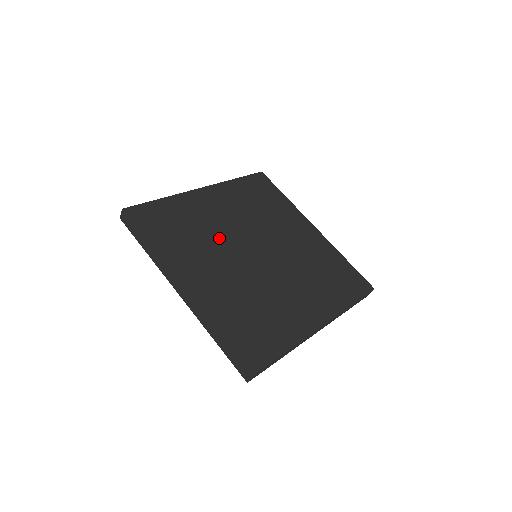
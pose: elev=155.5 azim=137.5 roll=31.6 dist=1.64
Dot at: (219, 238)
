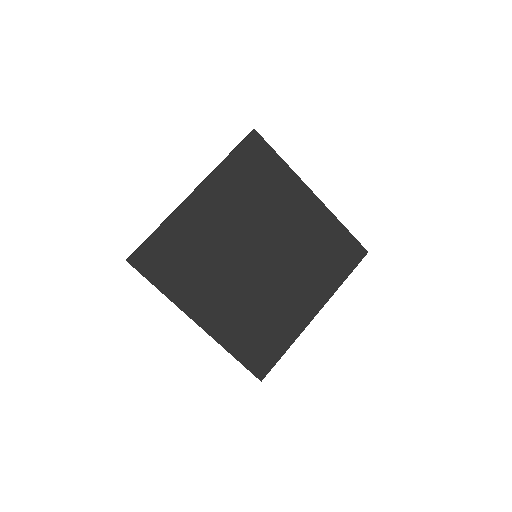
Dot at: (220, 256)
